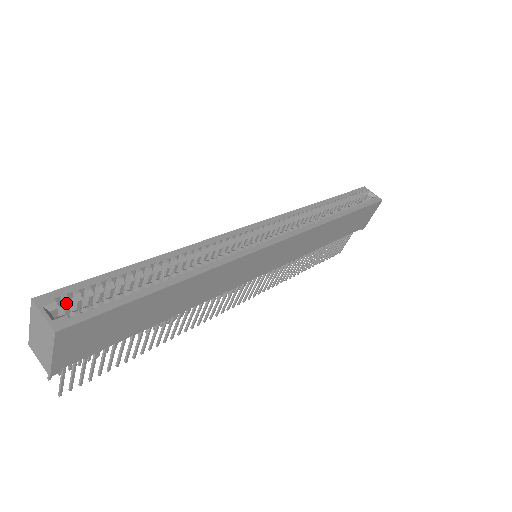
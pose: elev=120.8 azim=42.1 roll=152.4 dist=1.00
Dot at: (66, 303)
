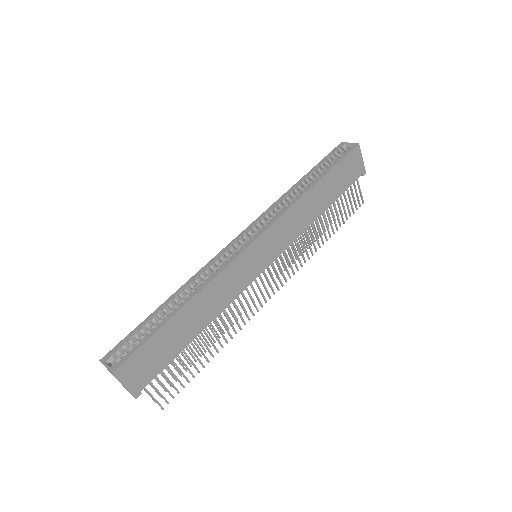
Dot at: (118, 354)
